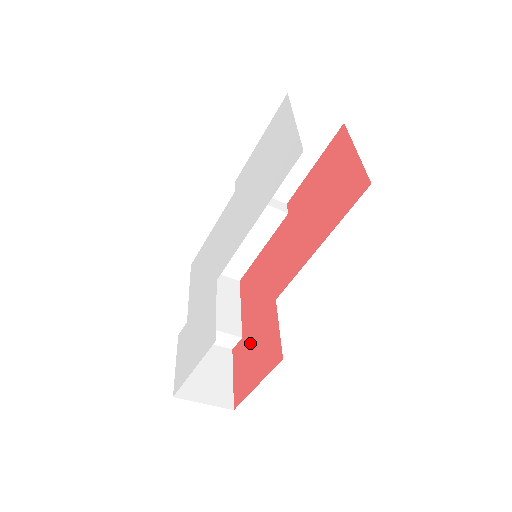
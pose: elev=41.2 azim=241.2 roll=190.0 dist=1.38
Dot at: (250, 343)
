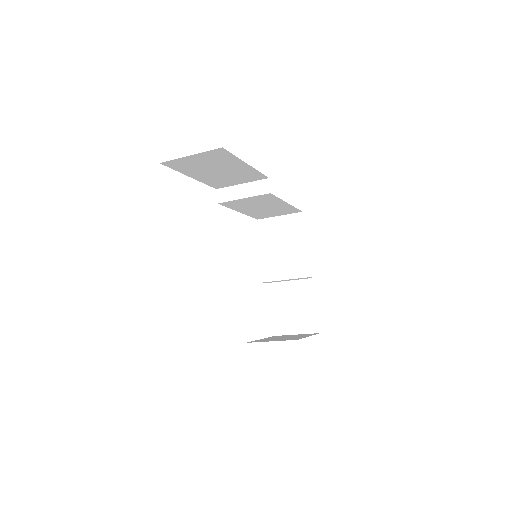
Dot at: occluded
